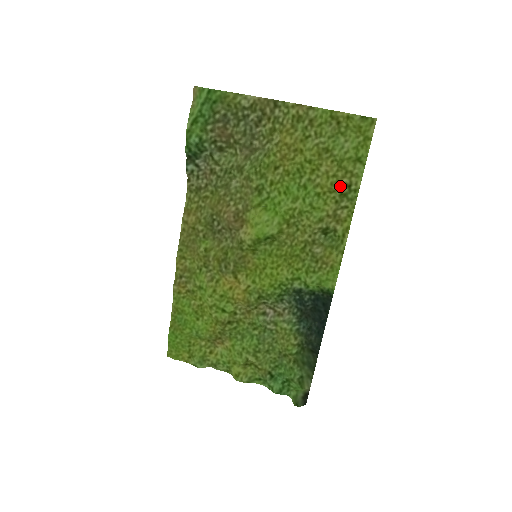
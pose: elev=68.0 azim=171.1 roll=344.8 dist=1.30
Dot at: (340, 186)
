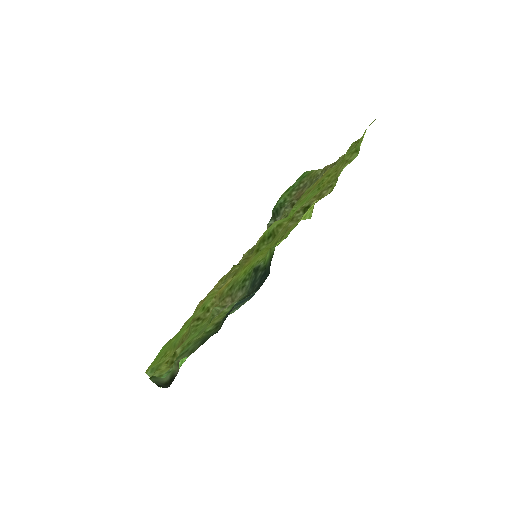
Dot at: (337, 176)
